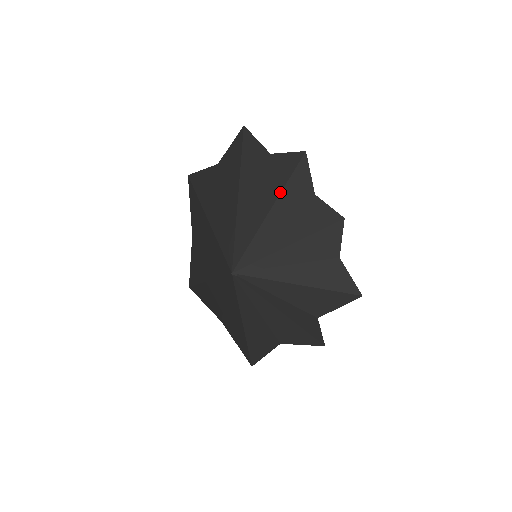
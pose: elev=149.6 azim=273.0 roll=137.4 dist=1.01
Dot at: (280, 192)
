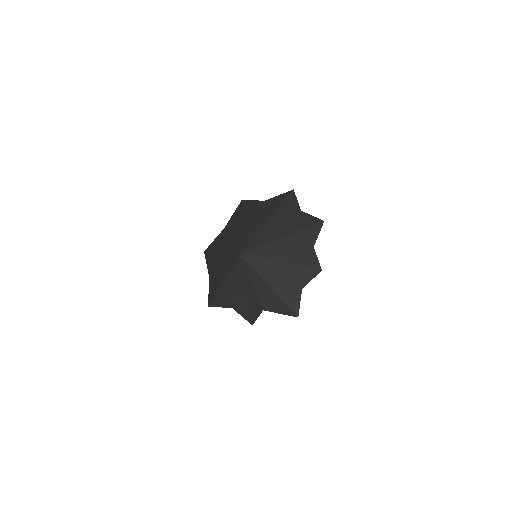
Dot at: (295, 232)
